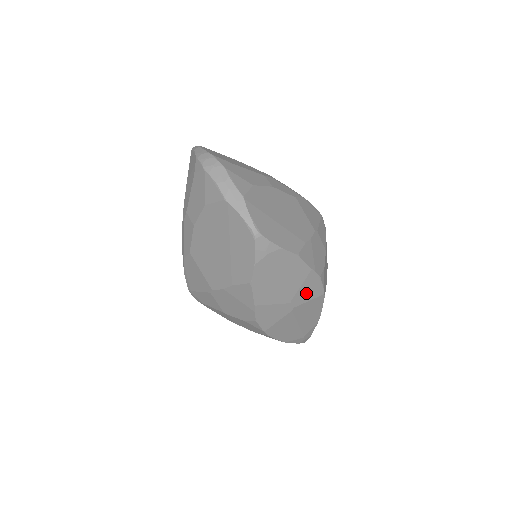
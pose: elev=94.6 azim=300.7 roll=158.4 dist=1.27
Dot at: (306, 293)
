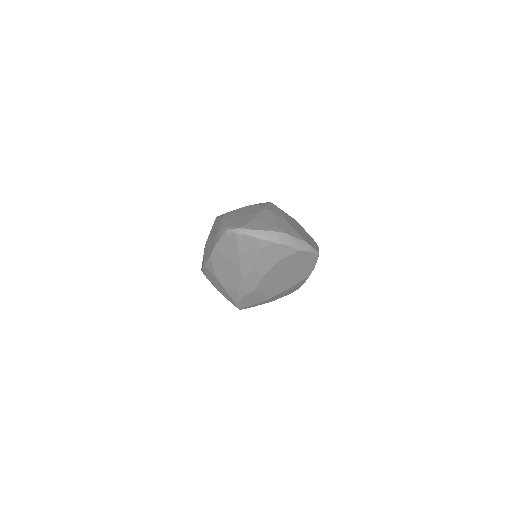
Dot at: occluded
